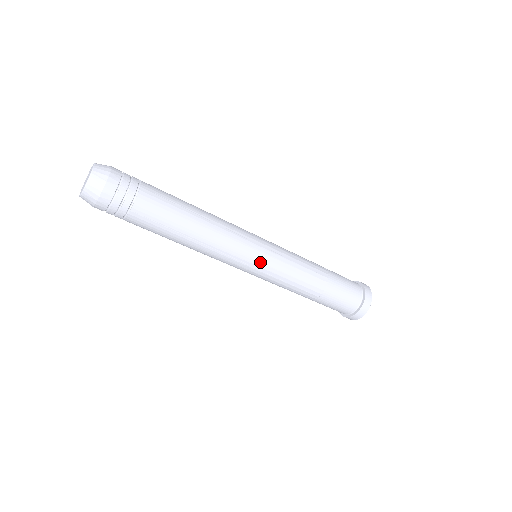
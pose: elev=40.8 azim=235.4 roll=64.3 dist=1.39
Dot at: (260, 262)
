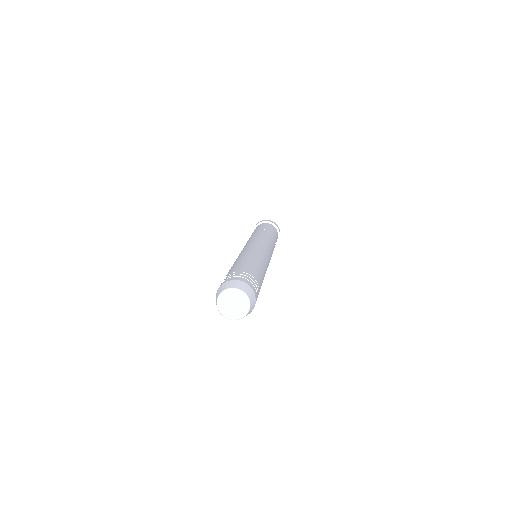
Dot at: occluded
